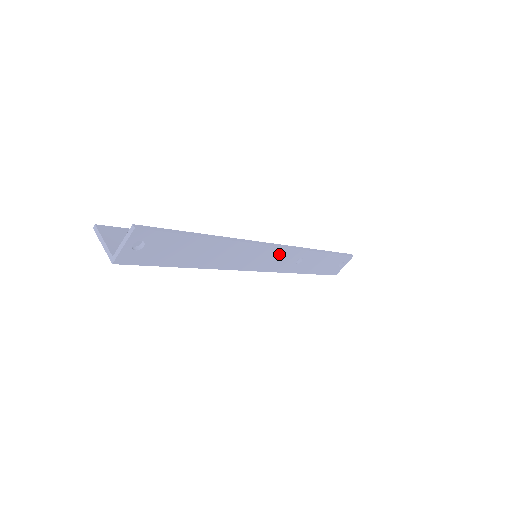
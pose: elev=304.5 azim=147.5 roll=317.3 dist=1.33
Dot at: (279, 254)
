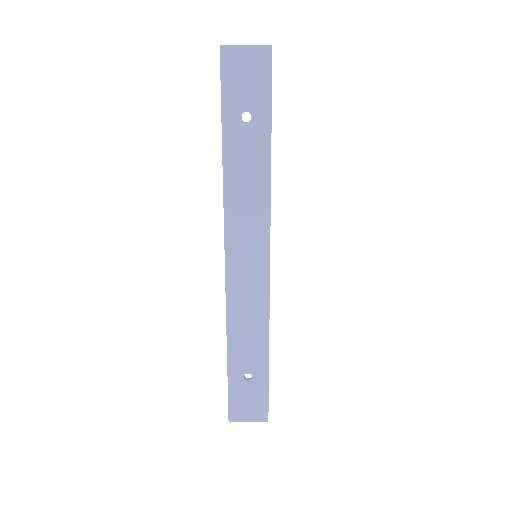
Dot at: occluded
